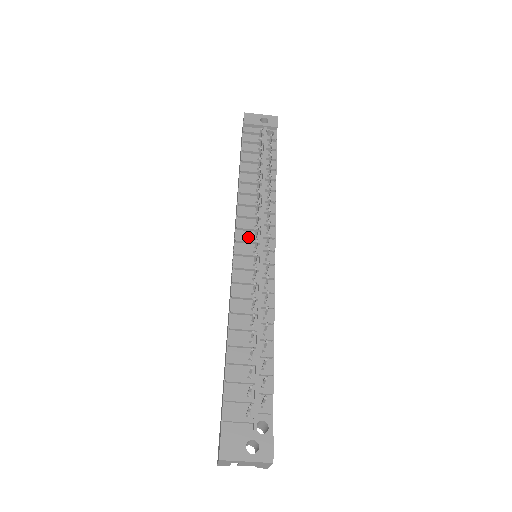
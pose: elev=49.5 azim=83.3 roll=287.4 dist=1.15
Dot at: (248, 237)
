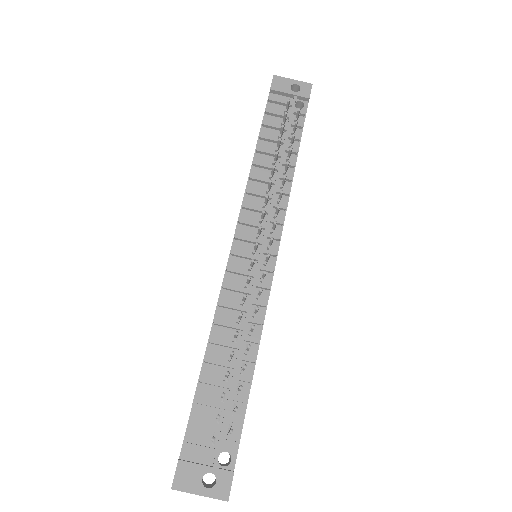
Dot at: (250, 234)
